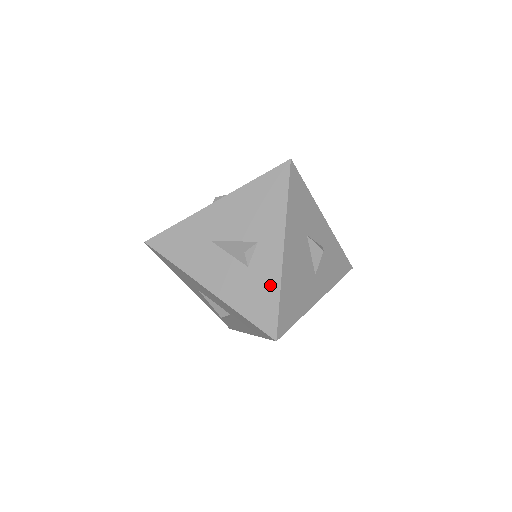
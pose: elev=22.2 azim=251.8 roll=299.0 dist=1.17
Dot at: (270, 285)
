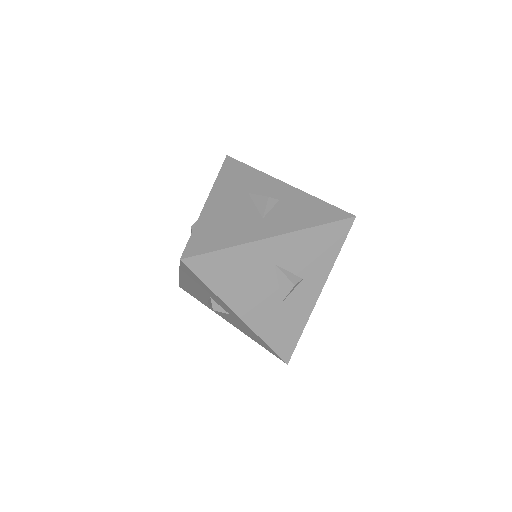
Dot at: occluded
